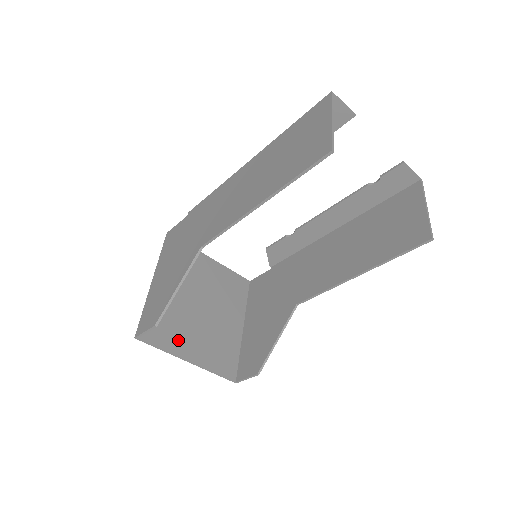
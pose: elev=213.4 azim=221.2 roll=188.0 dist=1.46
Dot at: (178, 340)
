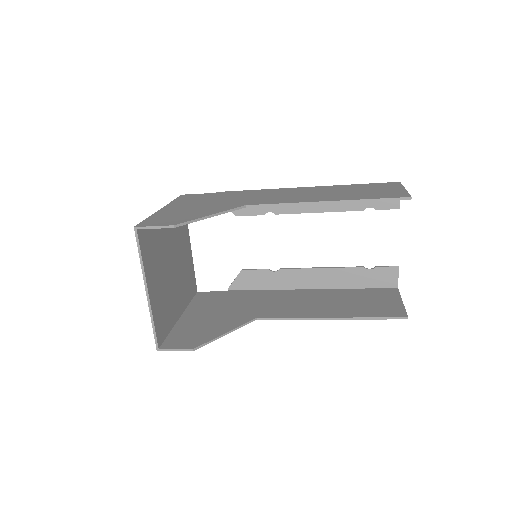
Dot at: (151, 267)
